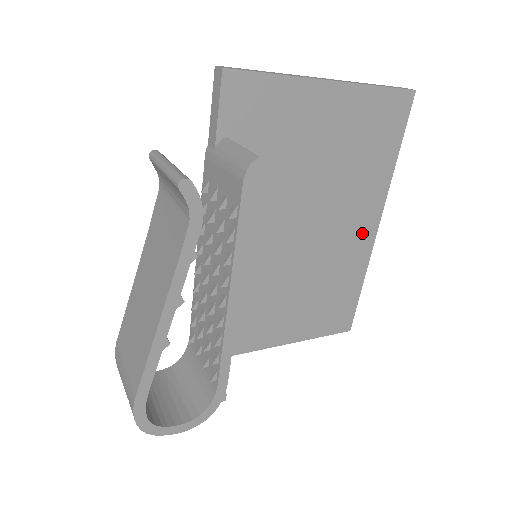
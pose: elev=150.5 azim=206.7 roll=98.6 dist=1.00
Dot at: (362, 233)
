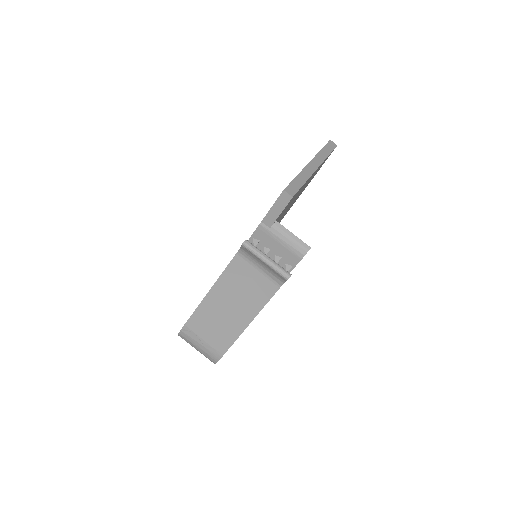
Dot at: occluded
